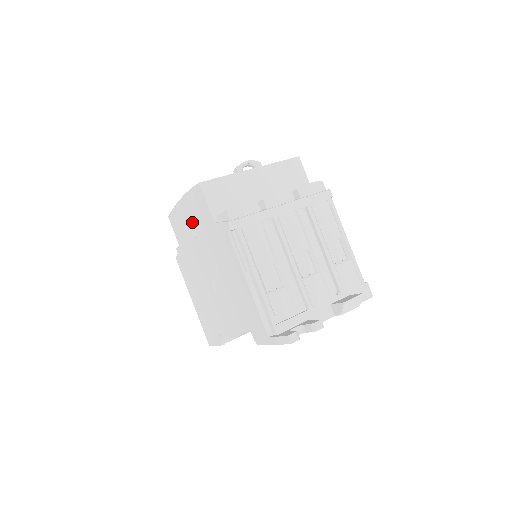
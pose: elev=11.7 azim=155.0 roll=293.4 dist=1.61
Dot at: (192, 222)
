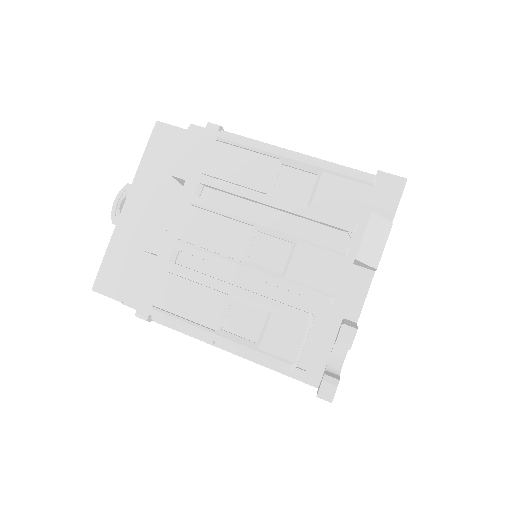
Dot at: occluded
